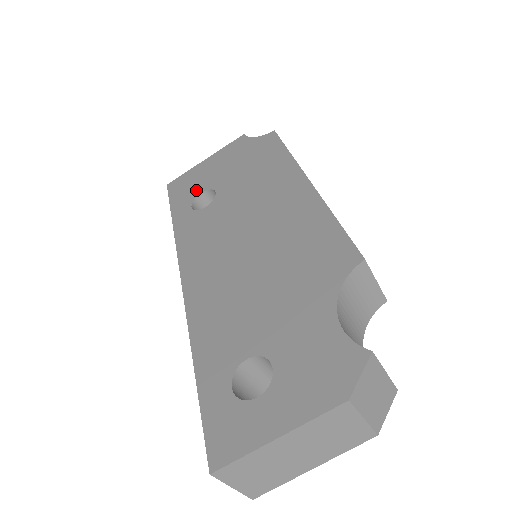
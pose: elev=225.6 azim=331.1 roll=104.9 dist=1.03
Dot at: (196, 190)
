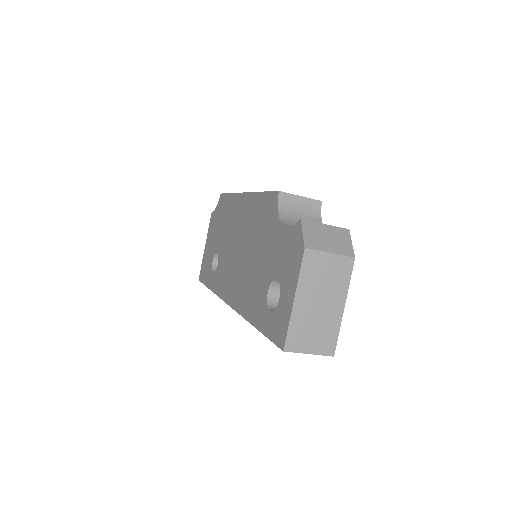
Dot at: (210, 263)
